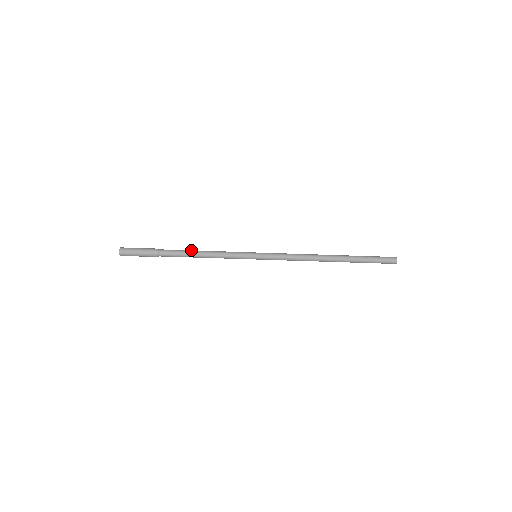
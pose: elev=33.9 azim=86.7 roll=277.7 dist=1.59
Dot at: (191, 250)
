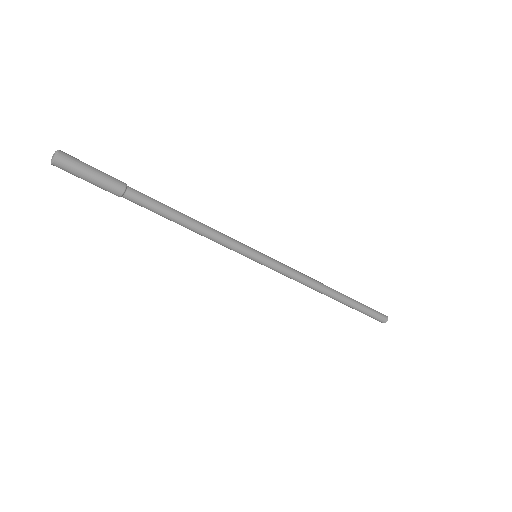
Dot at: (176, 212)
